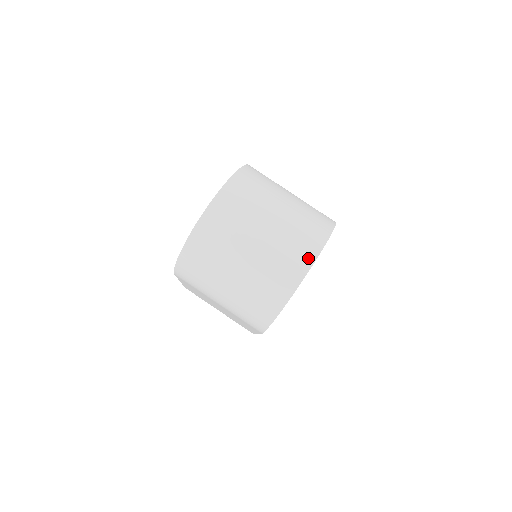
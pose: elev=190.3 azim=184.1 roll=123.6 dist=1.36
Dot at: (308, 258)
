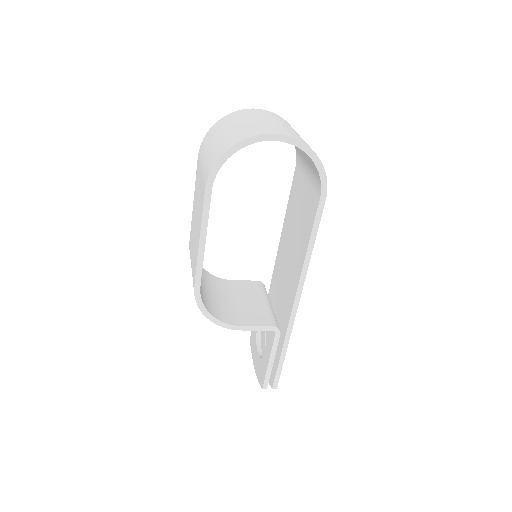
Dot at: (283, 133)
